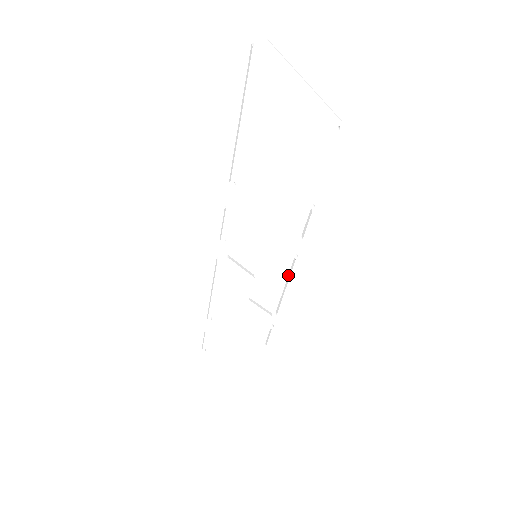
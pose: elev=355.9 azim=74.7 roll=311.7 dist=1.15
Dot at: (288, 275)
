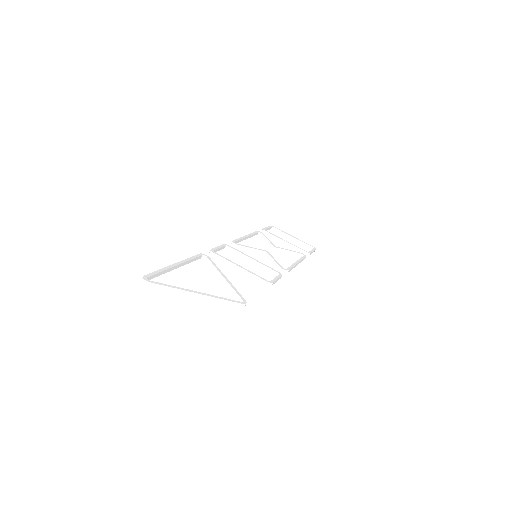
Dot at: (292, 264)
